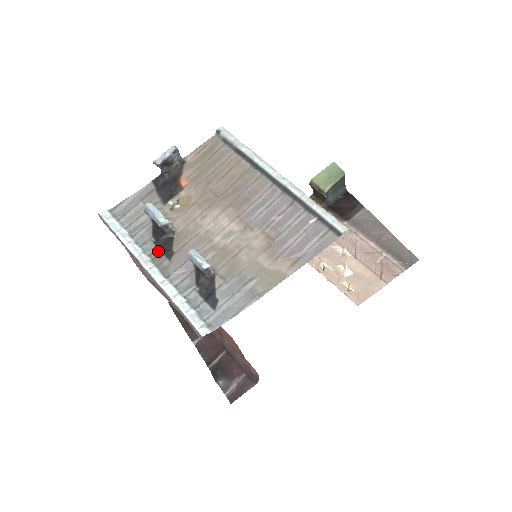
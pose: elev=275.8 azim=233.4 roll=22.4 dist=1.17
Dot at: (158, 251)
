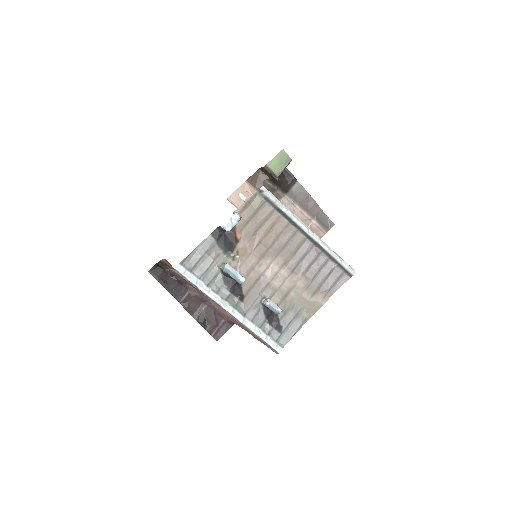
Dot at: (232, 295)
